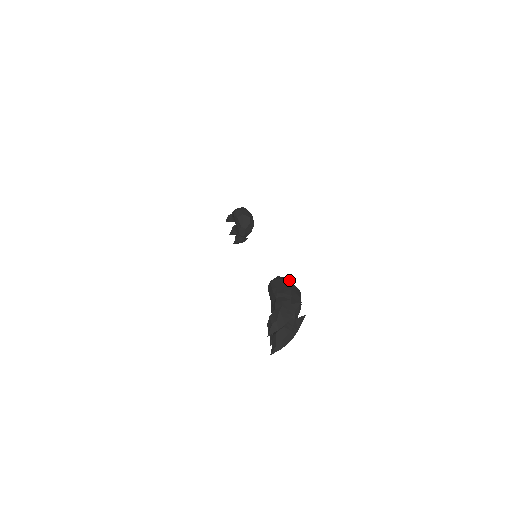
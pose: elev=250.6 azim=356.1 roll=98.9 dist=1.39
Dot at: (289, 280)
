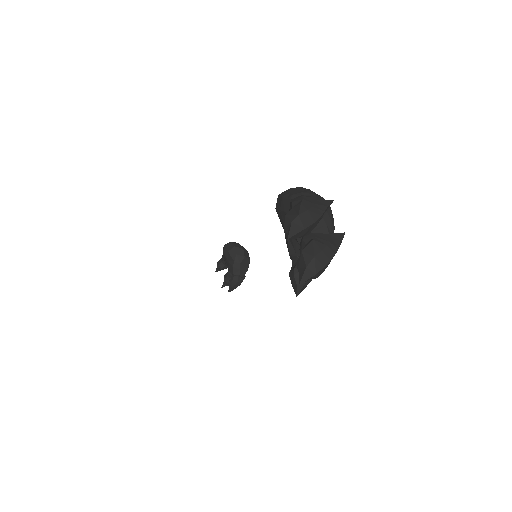
Dot at: (307, 189)
